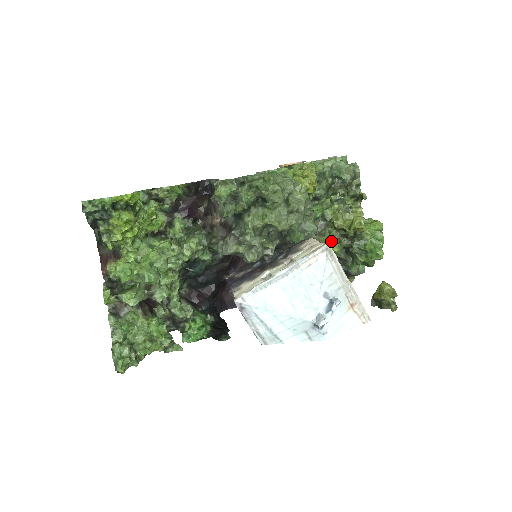
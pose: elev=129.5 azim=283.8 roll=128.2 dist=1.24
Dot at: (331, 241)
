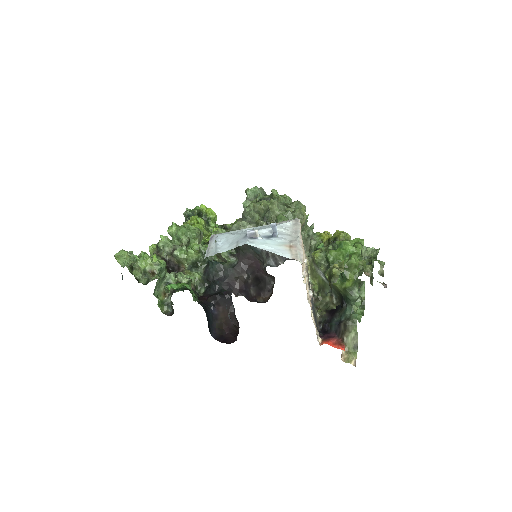
Dot at: occluded
